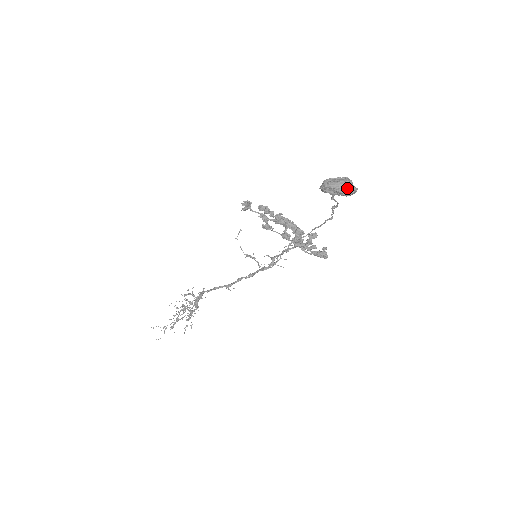
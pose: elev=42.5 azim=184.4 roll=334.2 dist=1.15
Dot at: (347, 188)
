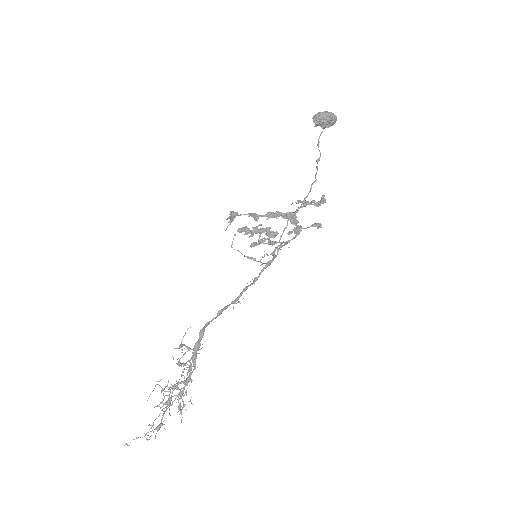
Dot at: (332, 113)
